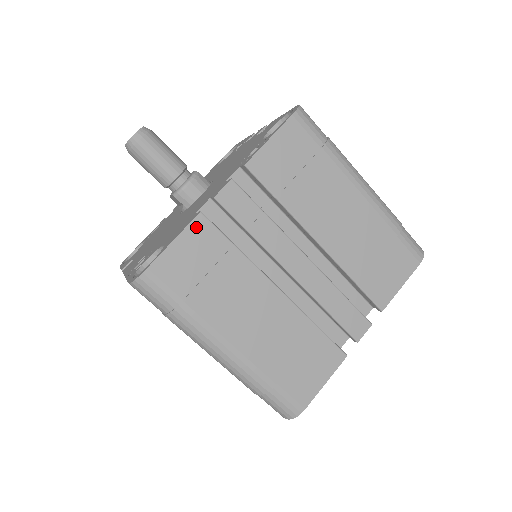
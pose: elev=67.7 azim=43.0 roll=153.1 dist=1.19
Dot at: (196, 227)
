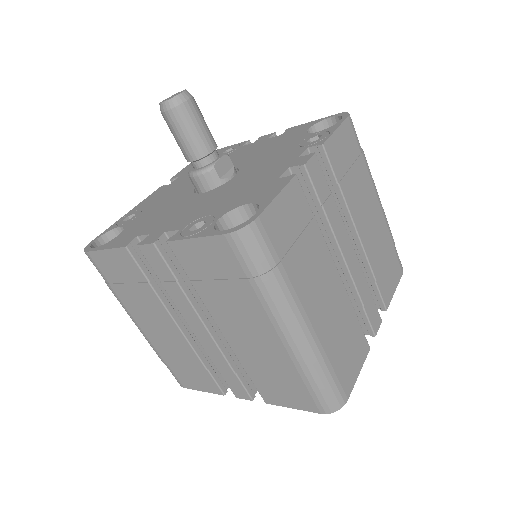
Dot at: (121, 253)
